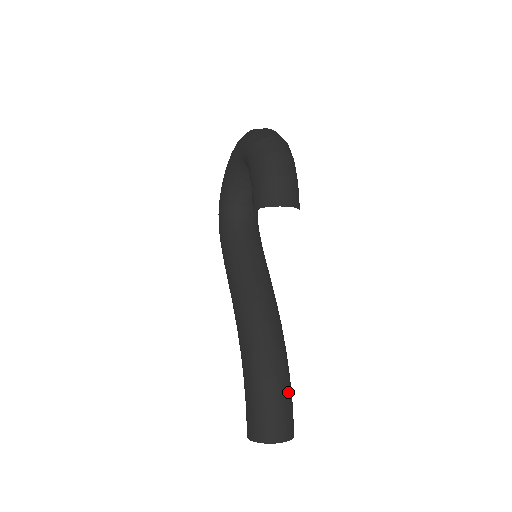
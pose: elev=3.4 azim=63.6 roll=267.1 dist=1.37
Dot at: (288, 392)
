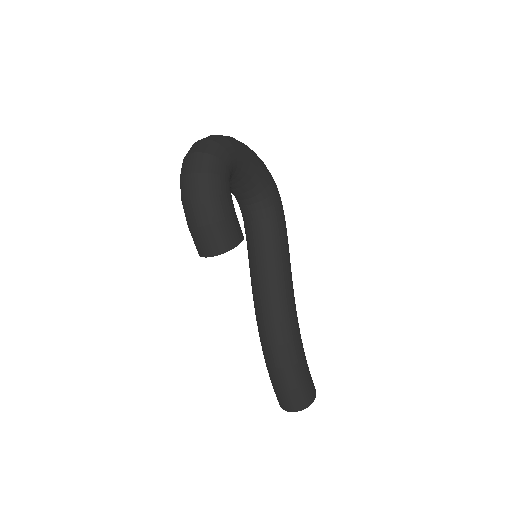
Dot at: (290, 380)
